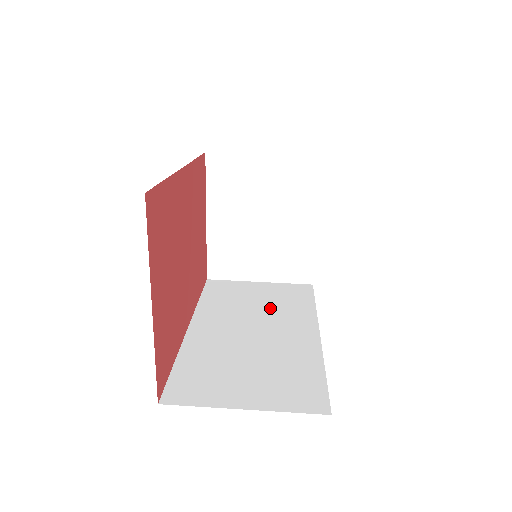
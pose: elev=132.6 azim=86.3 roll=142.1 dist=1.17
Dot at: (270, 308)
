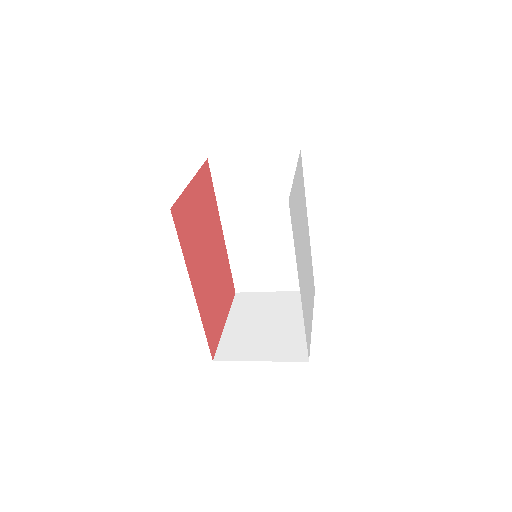
Dot at: occluded
